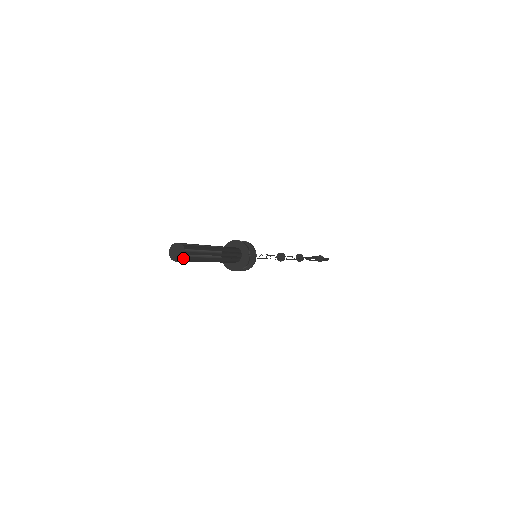
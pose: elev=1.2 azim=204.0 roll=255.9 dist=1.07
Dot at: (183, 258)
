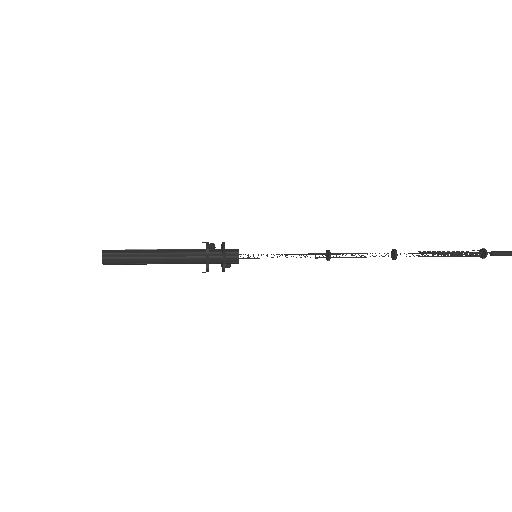
Dot at: (102, 260)
